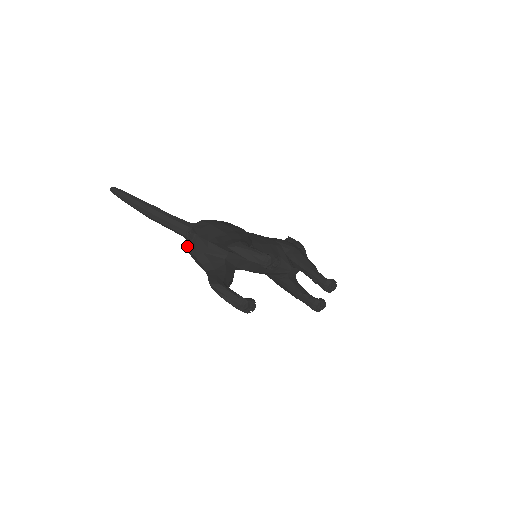
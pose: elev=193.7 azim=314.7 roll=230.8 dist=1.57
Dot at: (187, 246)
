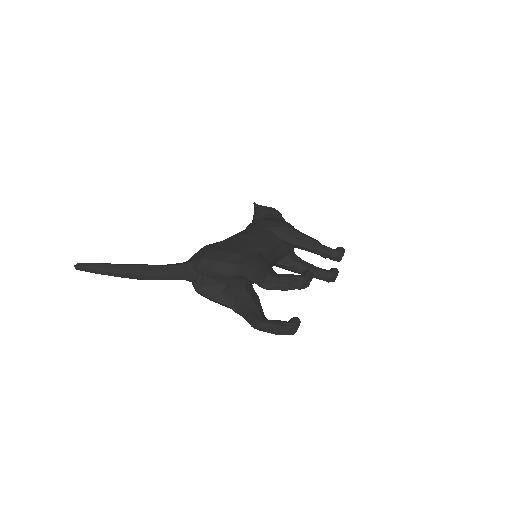
Dot at: (199, 292)
